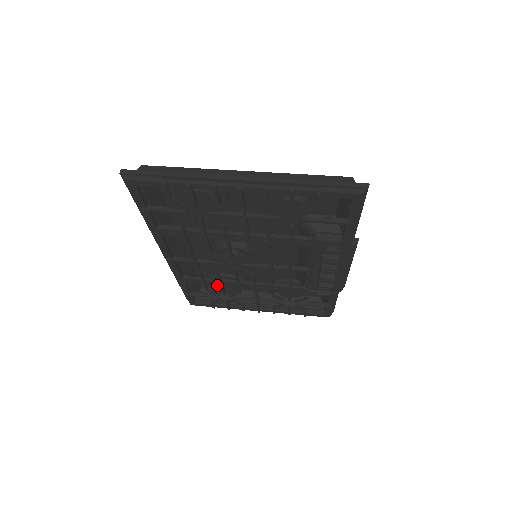
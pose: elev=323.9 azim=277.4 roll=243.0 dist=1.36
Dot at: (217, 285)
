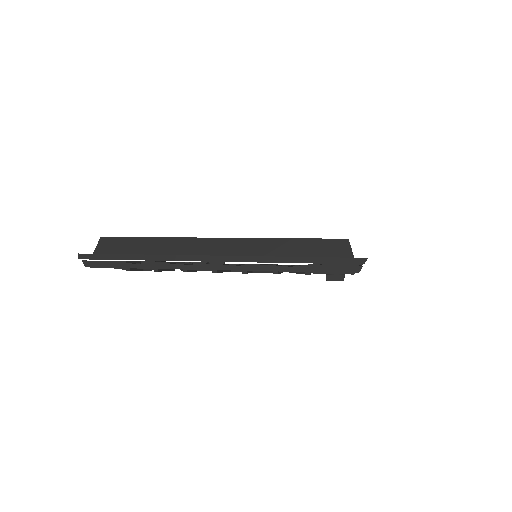
Dot at: occluded
